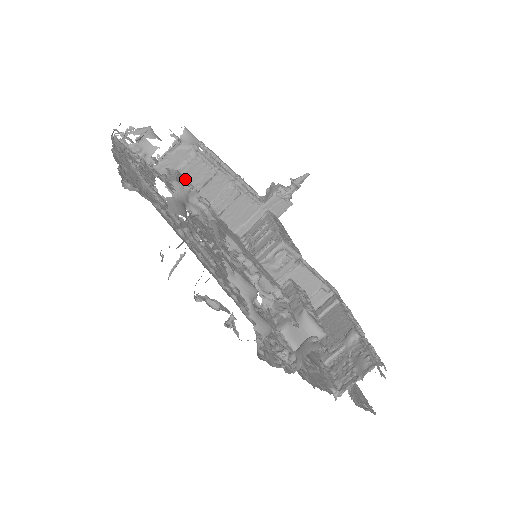
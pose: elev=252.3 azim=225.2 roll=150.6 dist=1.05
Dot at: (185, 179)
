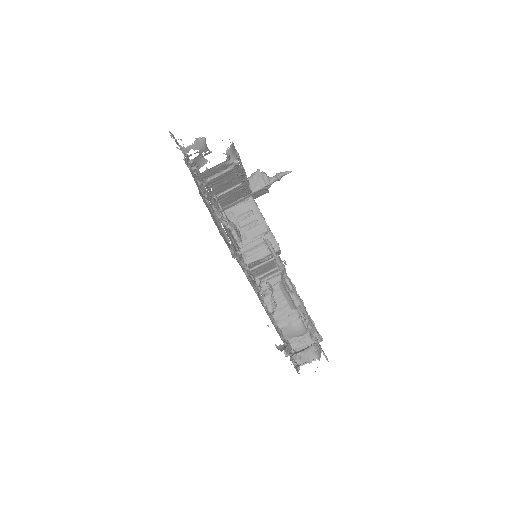
Dot at: (273, 248)
